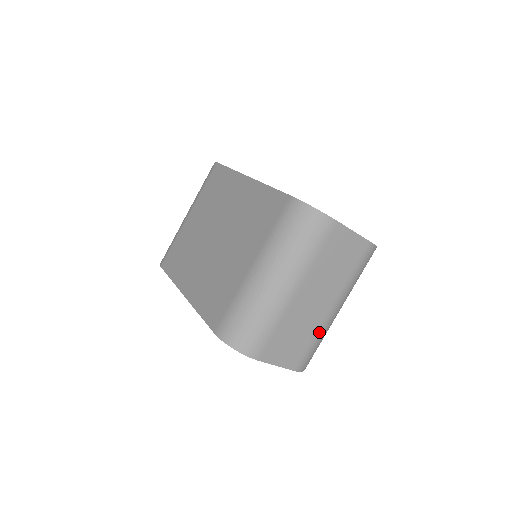
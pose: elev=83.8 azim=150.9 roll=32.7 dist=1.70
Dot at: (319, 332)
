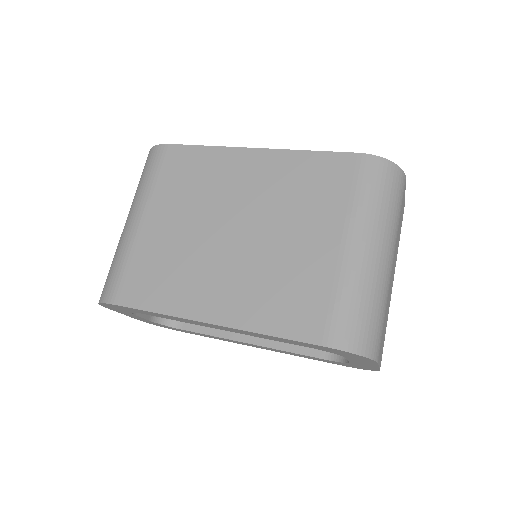
Dot at: occluded
